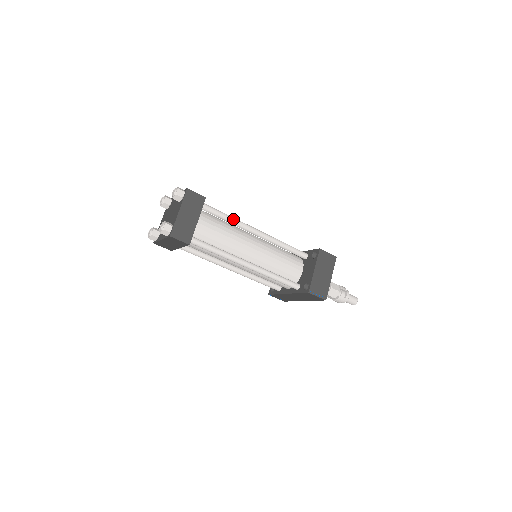
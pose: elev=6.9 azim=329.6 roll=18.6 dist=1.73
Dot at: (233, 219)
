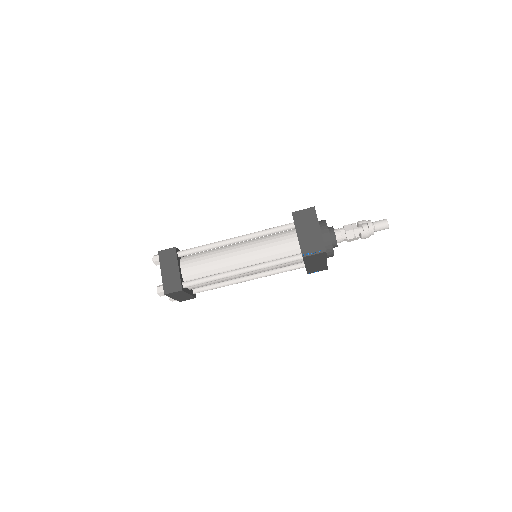
Dot at: (208, 246)
